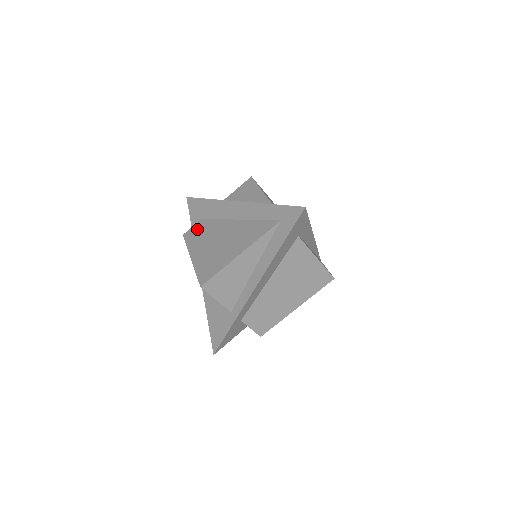
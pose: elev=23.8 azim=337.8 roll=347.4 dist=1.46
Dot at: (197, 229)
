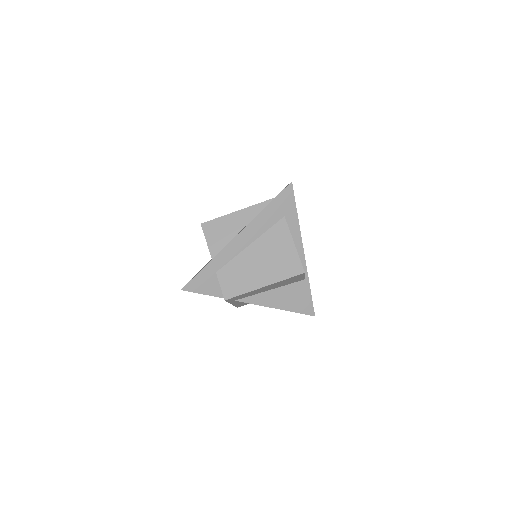
Dot at: occluded
